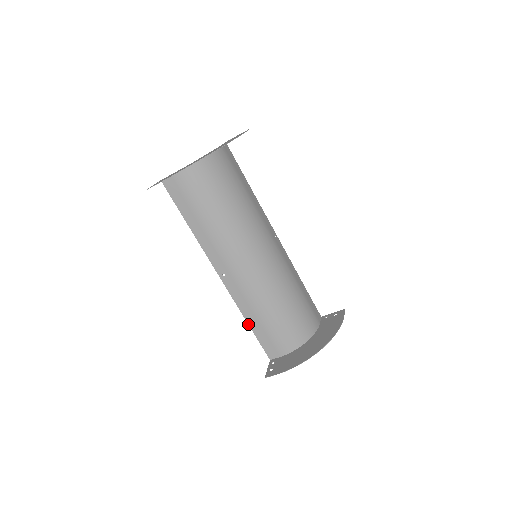
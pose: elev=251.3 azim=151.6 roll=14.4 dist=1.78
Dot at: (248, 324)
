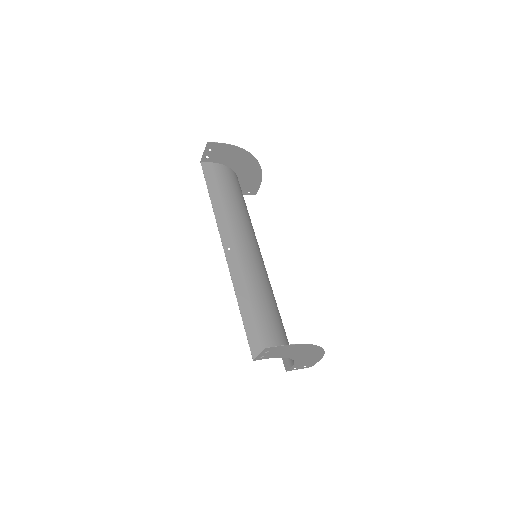
Dot at: (239, 307)
